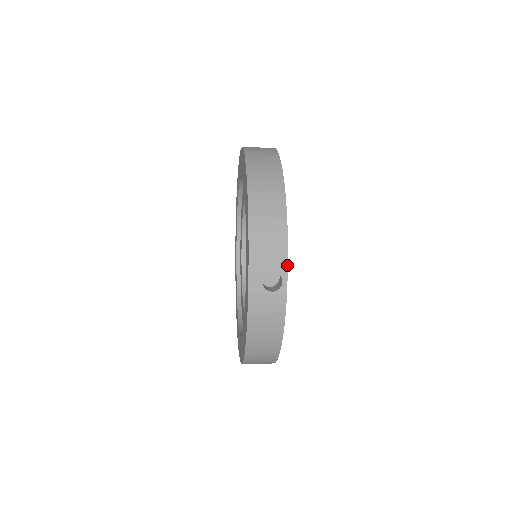
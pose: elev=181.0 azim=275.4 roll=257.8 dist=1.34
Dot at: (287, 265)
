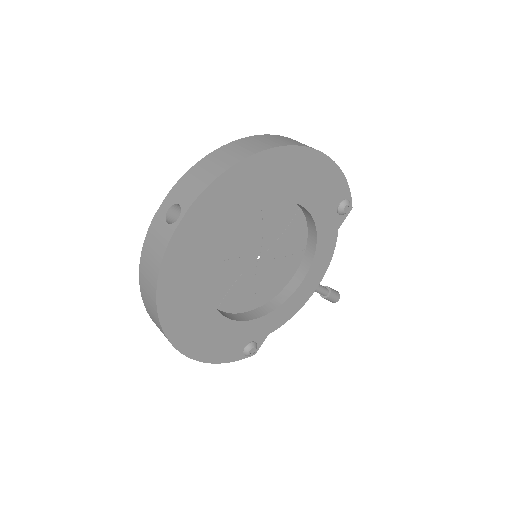
Dot at: (191, 204)
